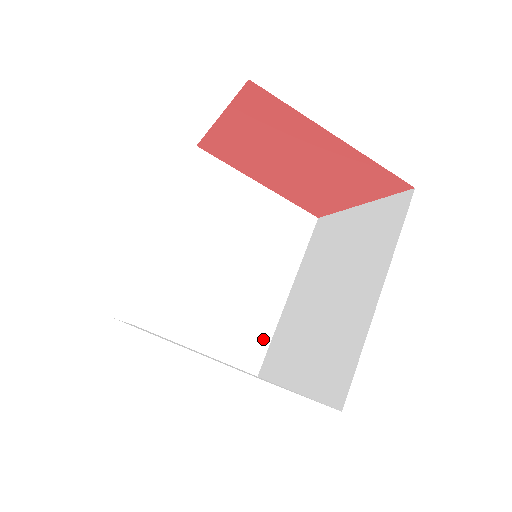
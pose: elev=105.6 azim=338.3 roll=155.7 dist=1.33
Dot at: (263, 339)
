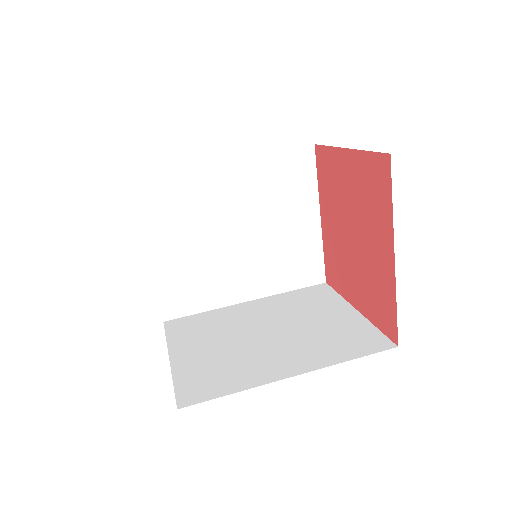
Dot at: (197, 305)
